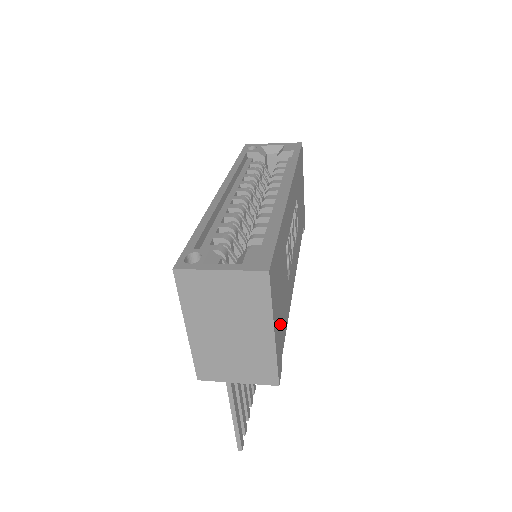
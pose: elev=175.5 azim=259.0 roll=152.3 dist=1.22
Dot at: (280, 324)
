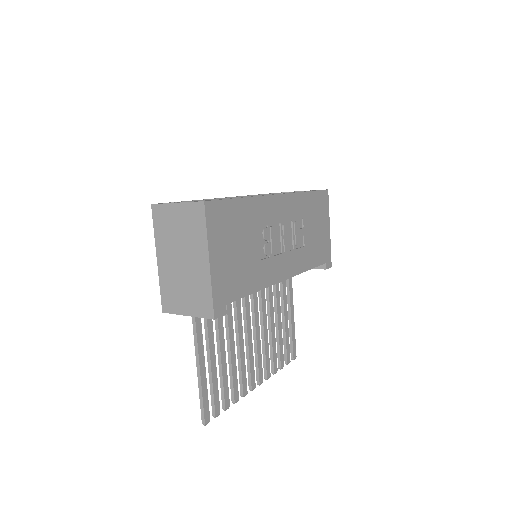
Dot at: (228, 271)
